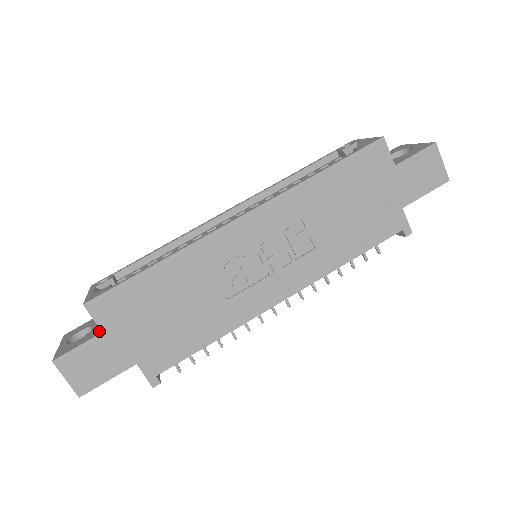
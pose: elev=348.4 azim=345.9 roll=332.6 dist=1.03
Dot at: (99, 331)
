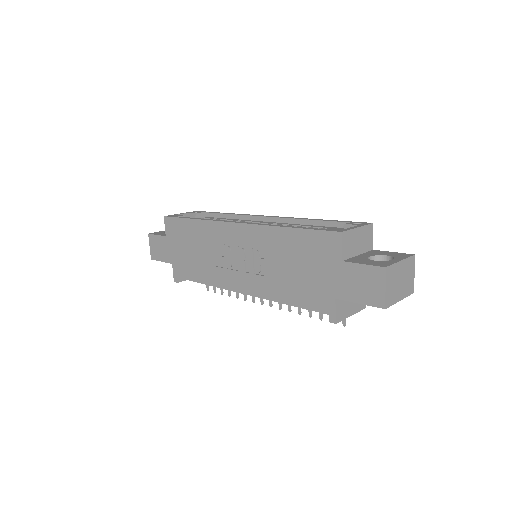
Dot at: occluded
